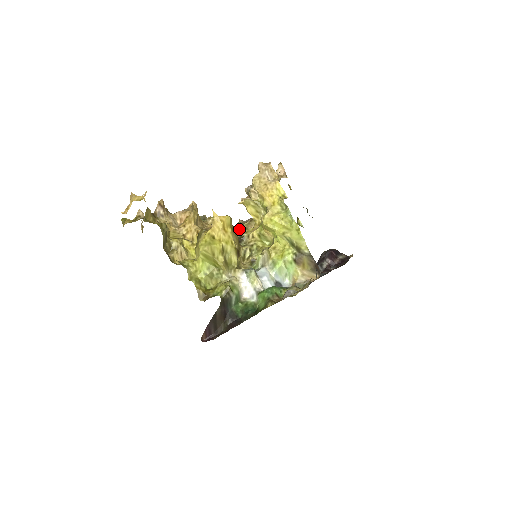
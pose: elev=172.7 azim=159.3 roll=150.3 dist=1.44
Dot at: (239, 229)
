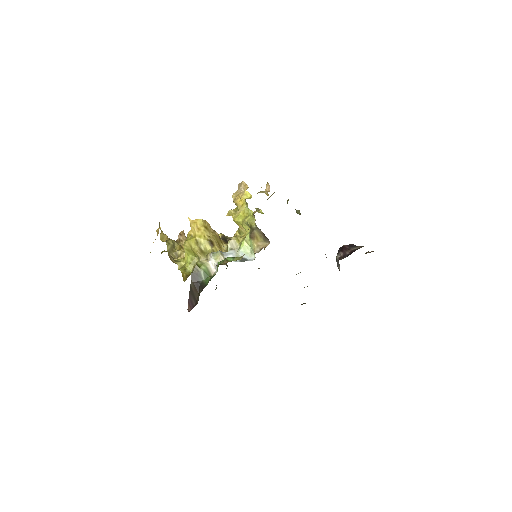
Dot at: occluded
